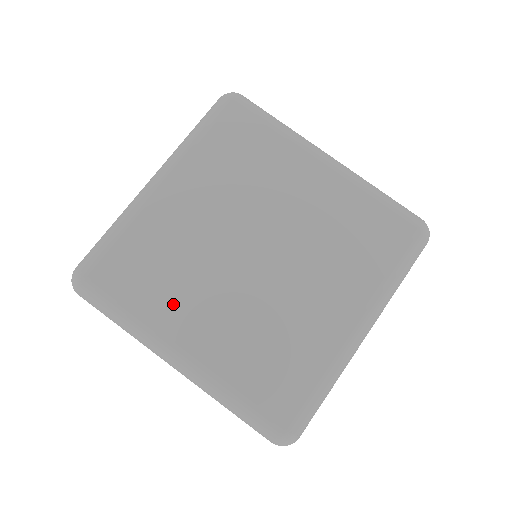
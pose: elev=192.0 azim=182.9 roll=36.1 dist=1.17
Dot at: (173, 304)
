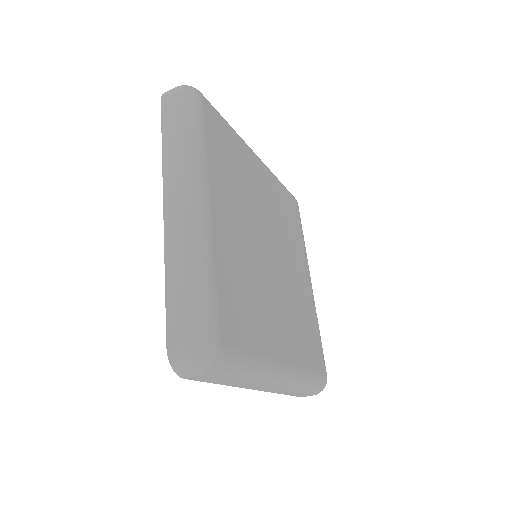
Dot at: (225, 186)
